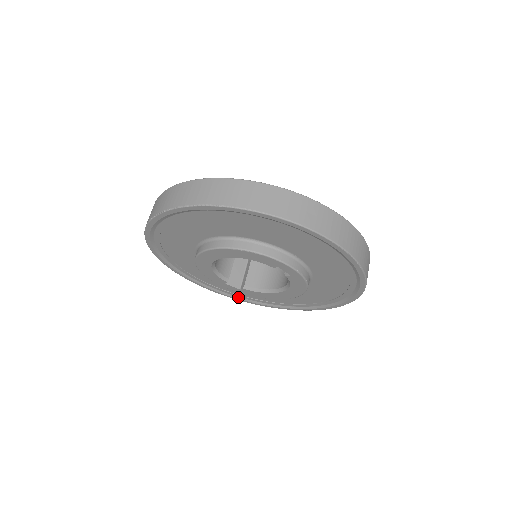
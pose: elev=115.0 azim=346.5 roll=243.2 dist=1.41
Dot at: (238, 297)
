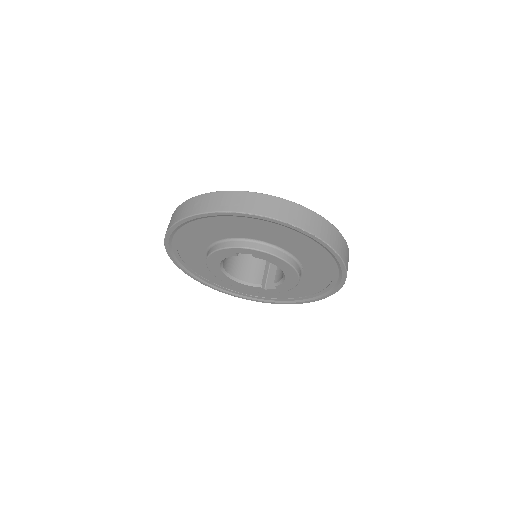
Dot at: (310, 299)
